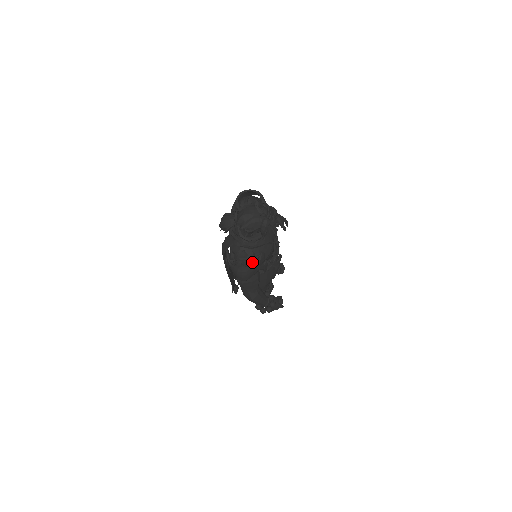
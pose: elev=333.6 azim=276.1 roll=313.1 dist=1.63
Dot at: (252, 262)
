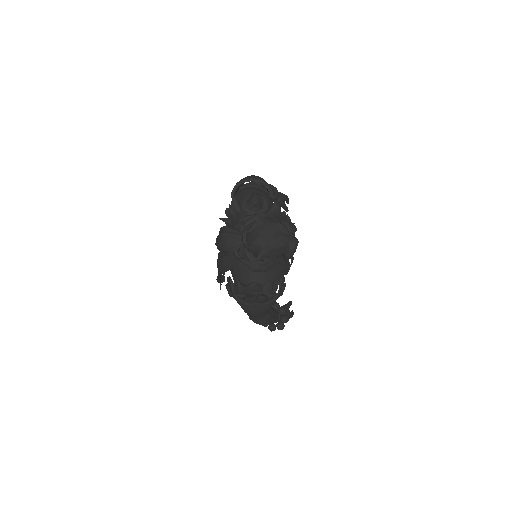
Dot at: (270, 295)
